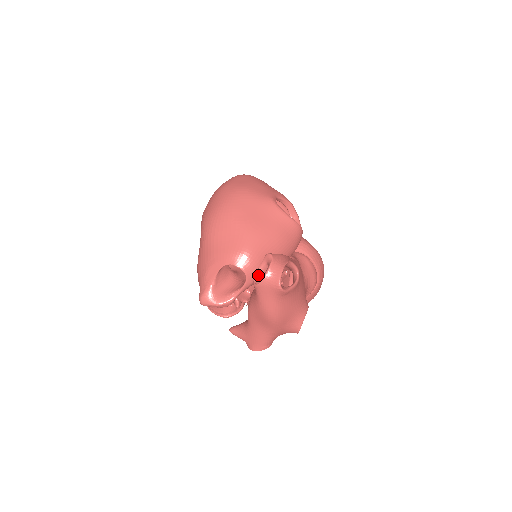
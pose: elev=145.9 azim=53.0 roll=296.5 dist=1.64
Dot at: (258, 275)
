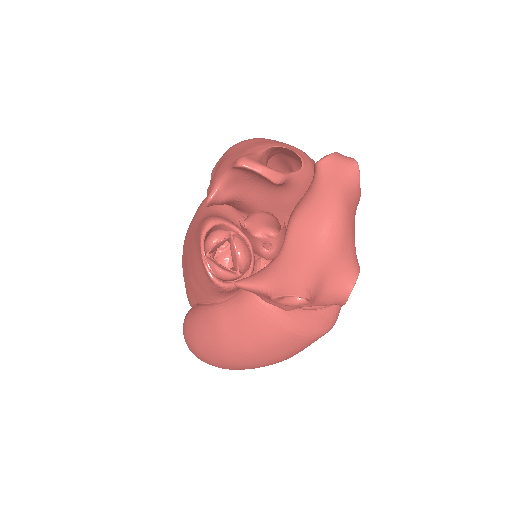
Dot at: occluded
